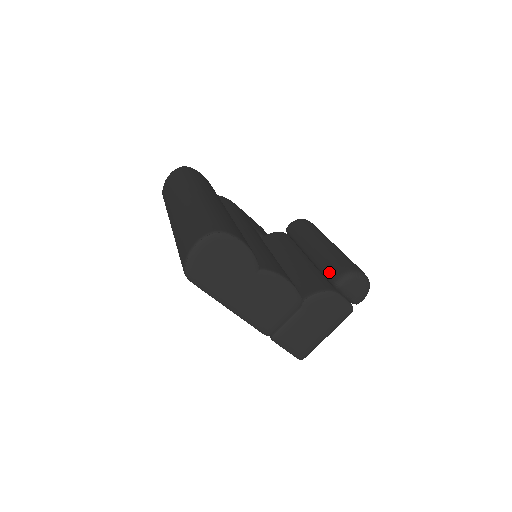
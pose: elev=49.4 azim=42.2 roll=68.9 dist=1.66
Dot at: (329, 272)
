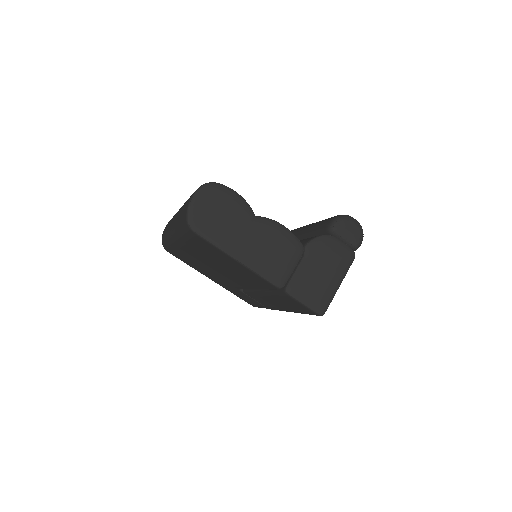
Dot at: (322, 227)
